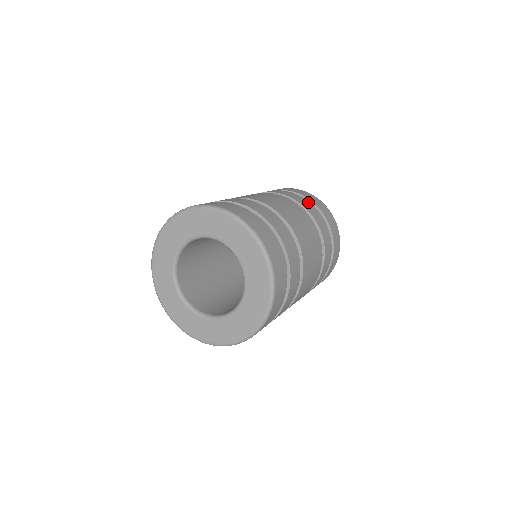
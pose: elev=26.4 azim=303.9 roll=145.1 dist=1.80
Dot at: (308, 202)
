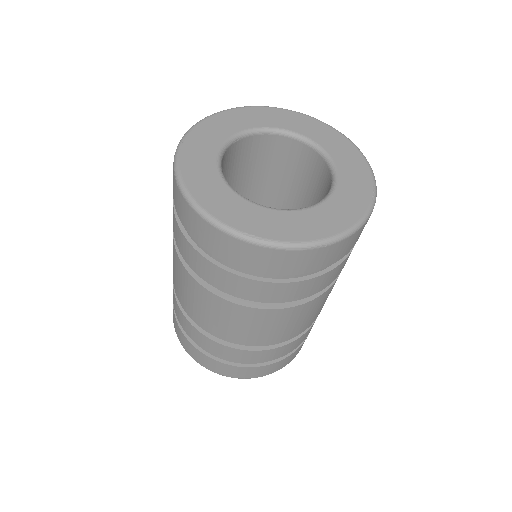
Dot at: occluded
